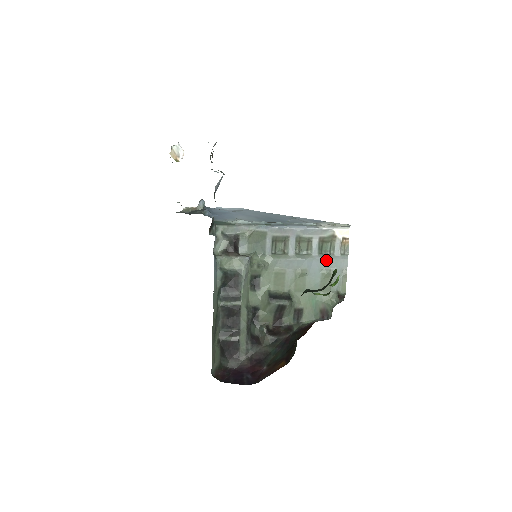
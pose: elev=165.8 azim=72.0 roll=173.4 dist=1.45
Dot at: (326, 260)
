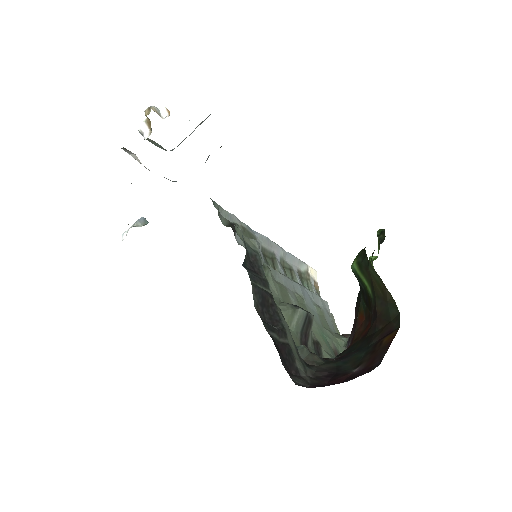
Dot at: (313, 294)
